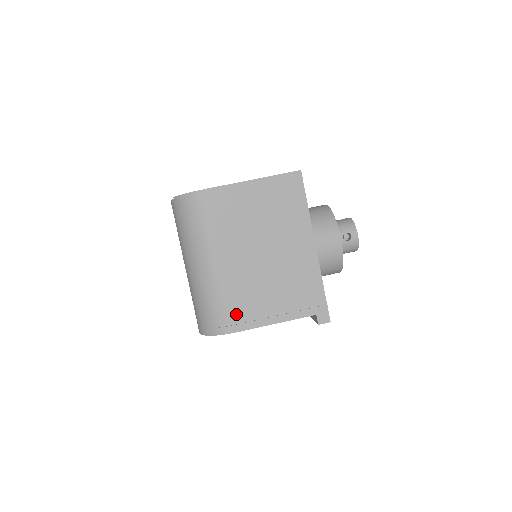
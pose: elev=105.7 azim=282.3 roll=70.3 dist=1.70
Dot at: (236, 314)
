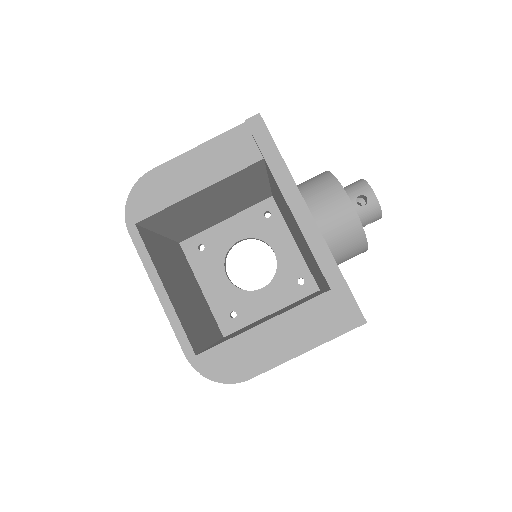
Dot at: occluded
